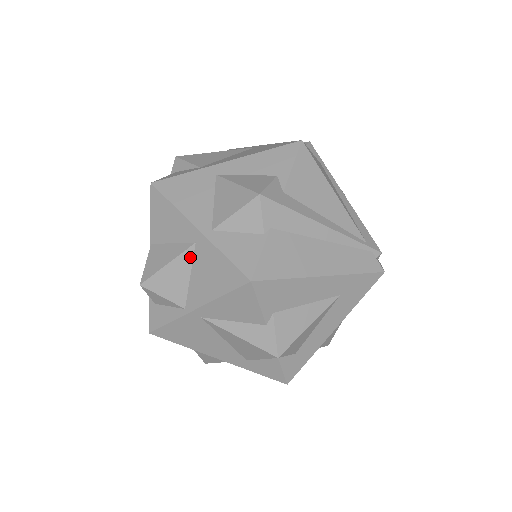
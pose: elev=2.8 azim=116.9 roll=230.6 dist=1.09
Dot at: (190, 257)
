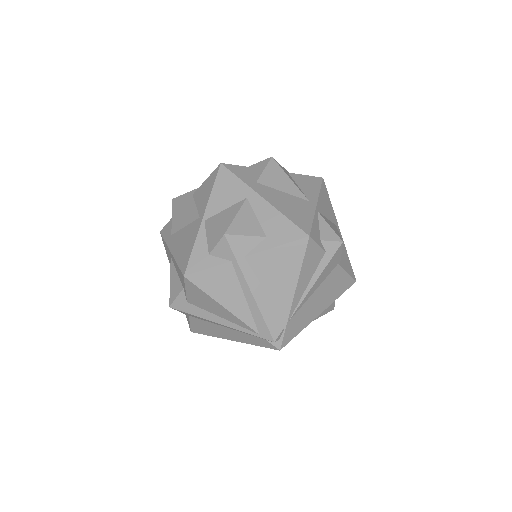
Dot at: occluded
